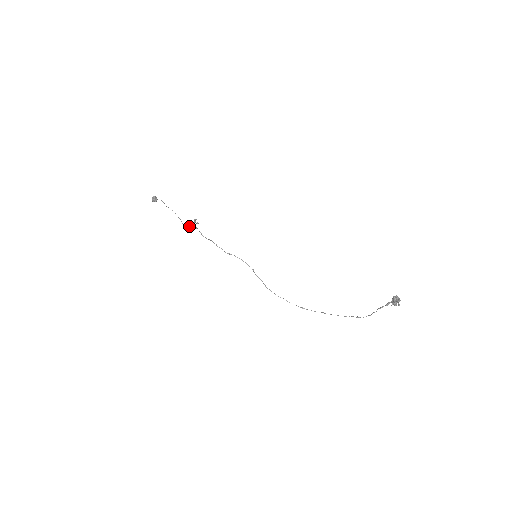
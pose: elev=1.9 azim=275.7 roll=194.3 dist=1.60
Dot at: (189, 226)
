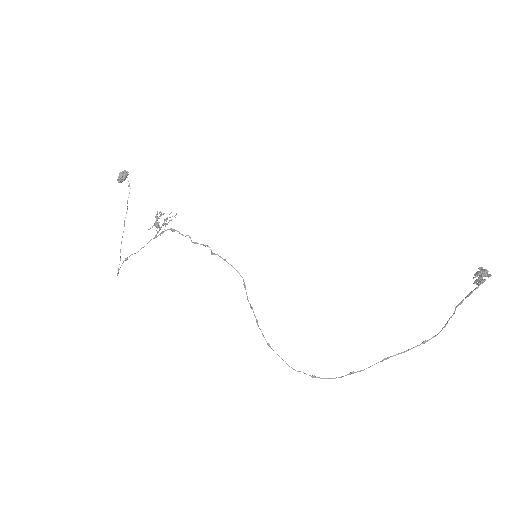
Dot at: (160, 214)
